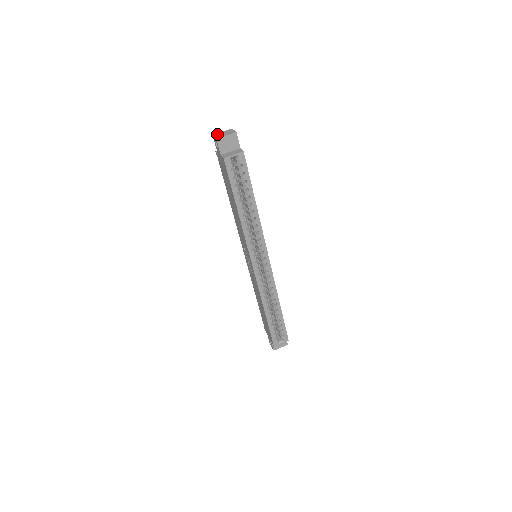
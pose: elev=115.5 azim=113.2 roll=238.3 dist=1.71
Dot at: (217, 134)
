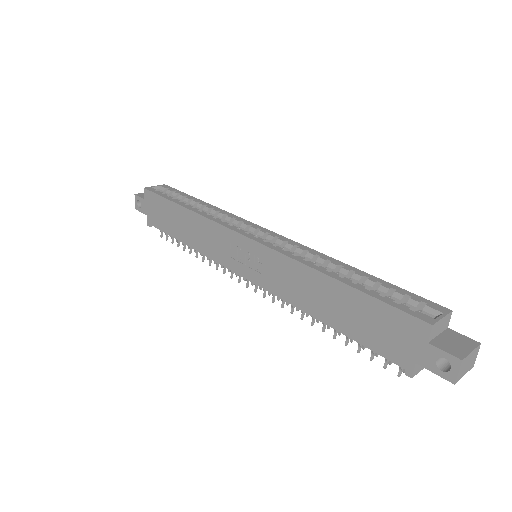
Dot at: (139, 205)
